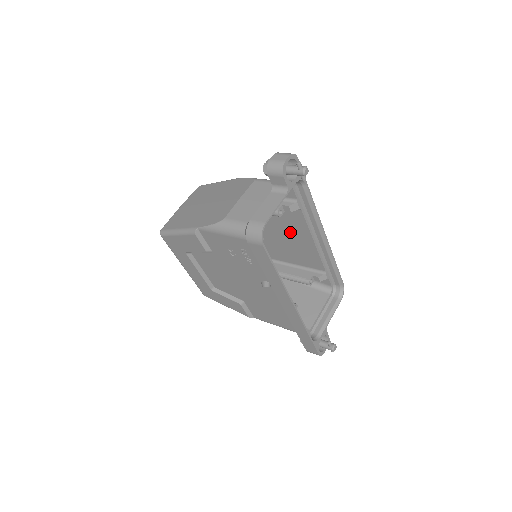
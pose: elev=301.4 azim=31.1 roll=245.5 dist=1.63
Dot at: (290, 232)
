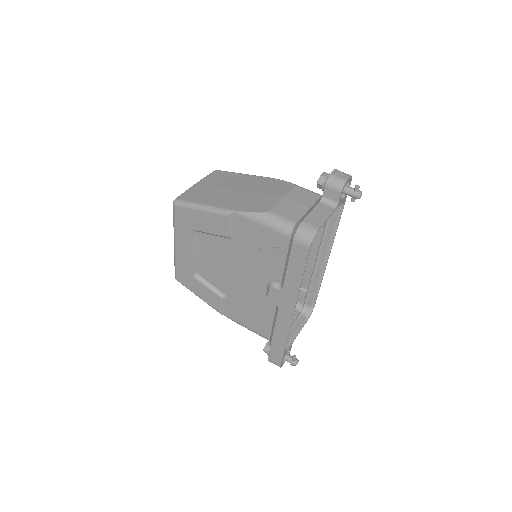
Dot at: occluded
